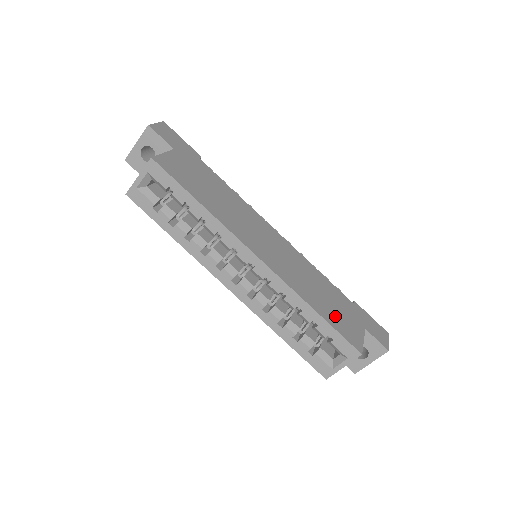
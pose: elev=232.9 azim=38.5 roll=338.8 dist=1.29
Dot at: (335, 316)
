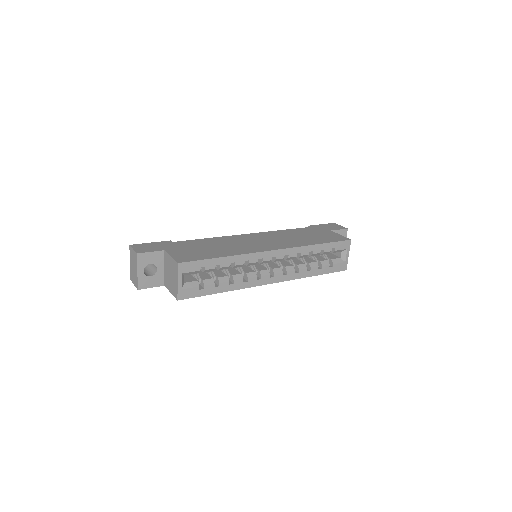
Dot at: (322, 238)
